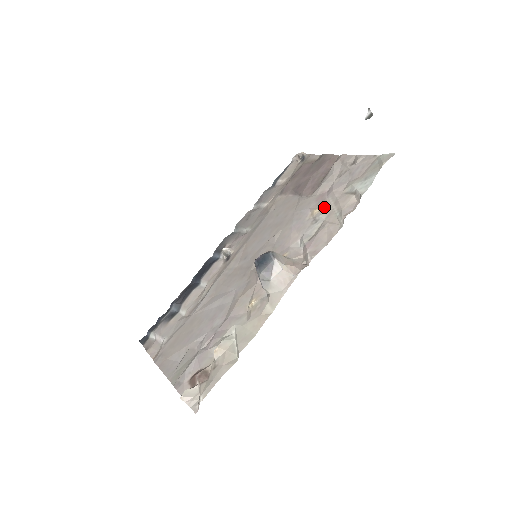
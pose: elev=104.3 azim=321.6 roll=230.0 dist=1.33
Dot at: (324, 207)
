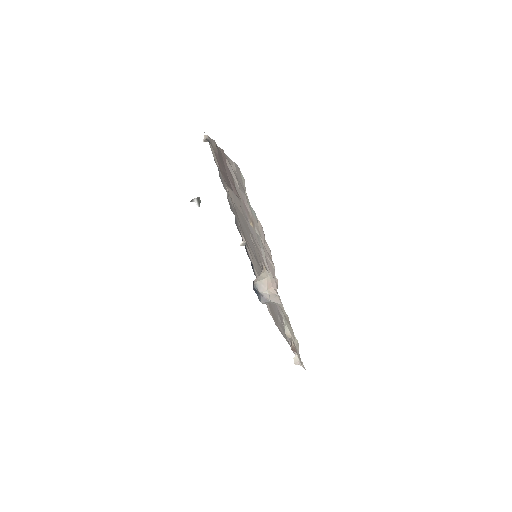
Dot at: (252, 222)
